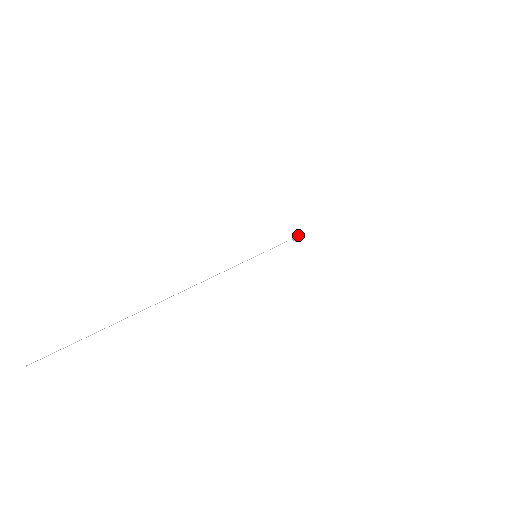
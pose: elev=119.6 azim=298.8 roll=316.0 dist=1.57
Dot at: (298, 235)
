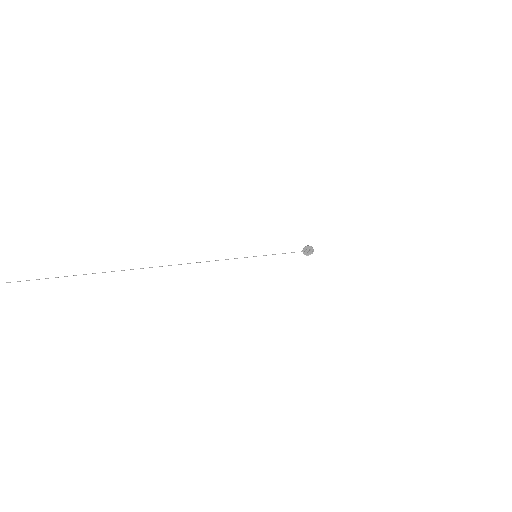
Dot at: (311, 249)
